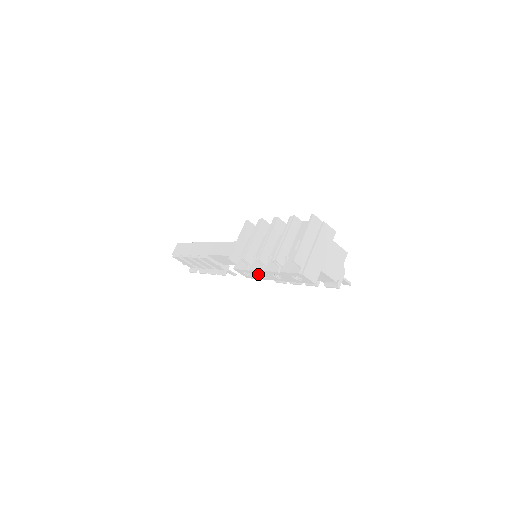
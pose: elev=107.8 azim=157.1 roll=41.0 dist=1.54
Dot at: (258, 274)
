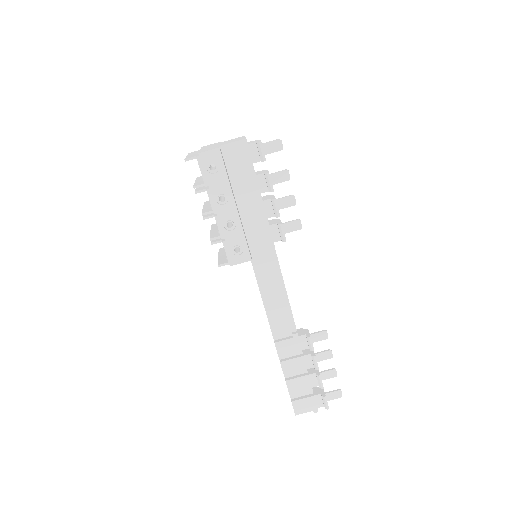
Dot at: (230, 231)
